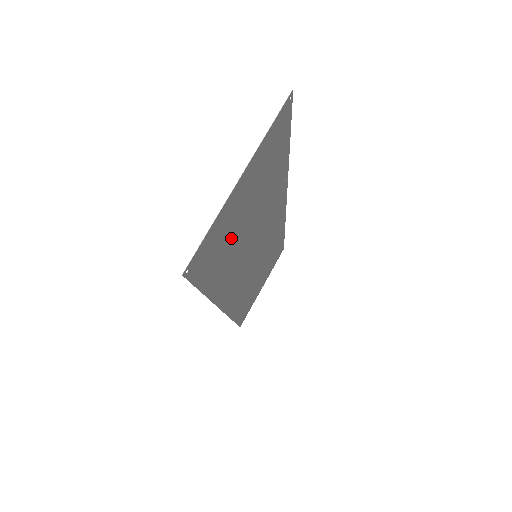
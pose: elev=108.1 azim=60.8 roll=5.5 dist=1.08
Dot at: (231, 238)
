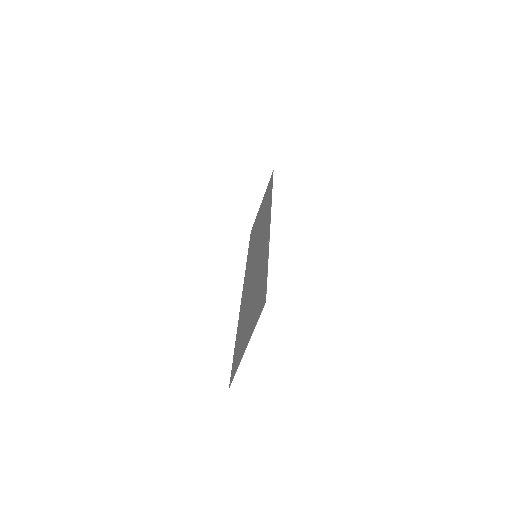
Dot at: (244, 328)
